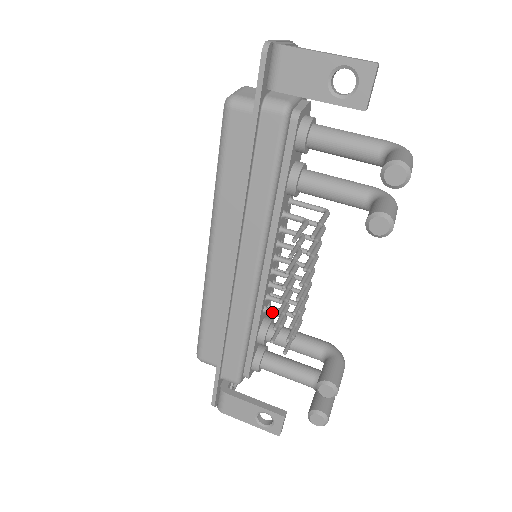
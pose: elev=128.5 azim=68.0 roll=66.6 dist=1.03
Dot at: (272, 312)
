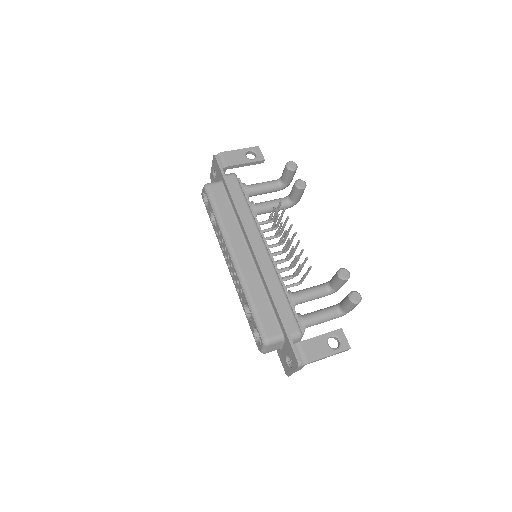
Dot at: (285, 278)
